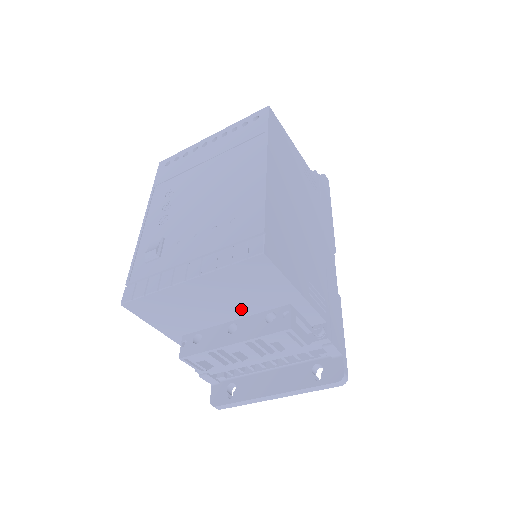
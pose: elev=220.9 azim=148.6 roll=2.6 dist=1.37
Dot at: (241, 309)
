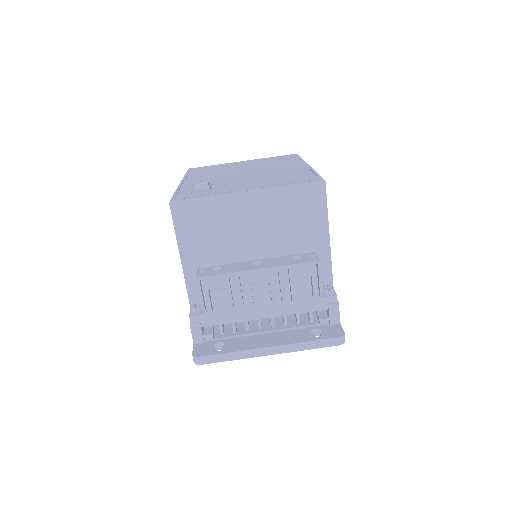
Dot at: (272, 246)
